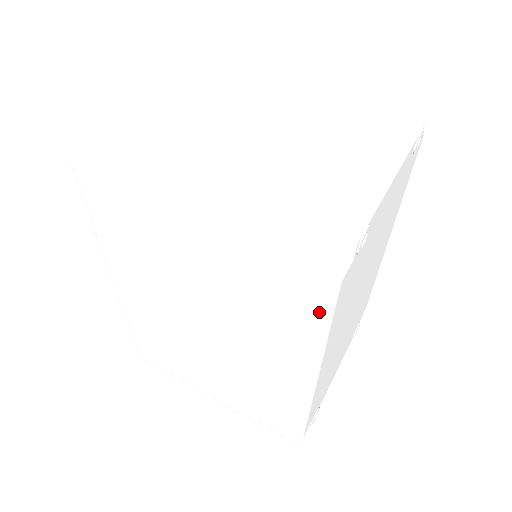
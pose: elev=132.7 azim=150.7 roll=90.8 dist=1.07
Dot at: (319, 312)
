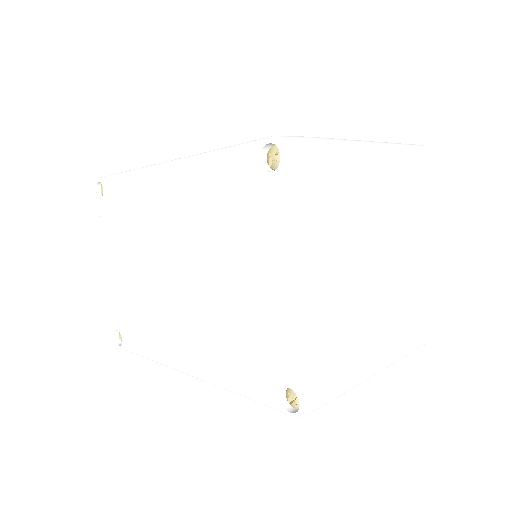
Dot at: occluded
